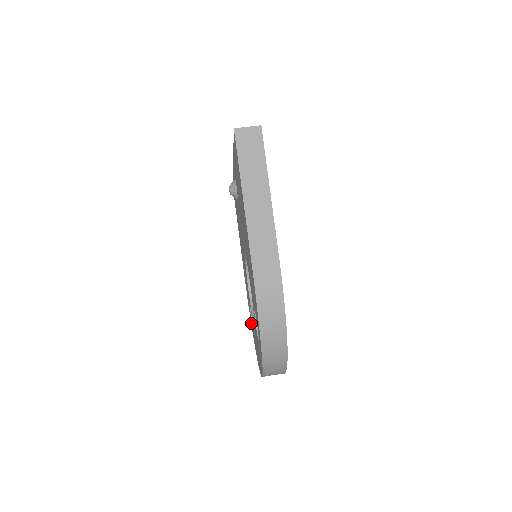
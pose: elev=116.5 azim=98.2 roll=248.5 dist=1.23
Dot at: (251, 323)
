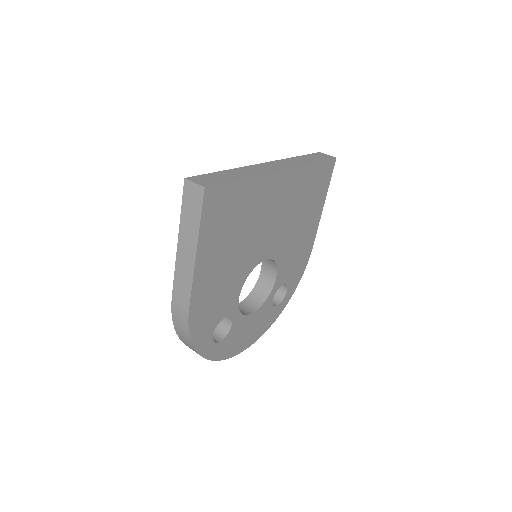
Dot at: occluded
